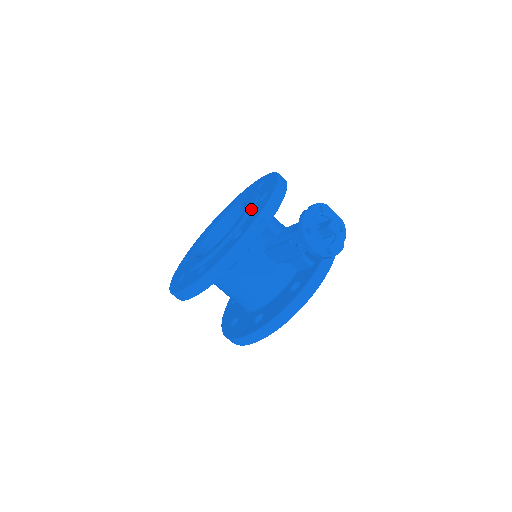
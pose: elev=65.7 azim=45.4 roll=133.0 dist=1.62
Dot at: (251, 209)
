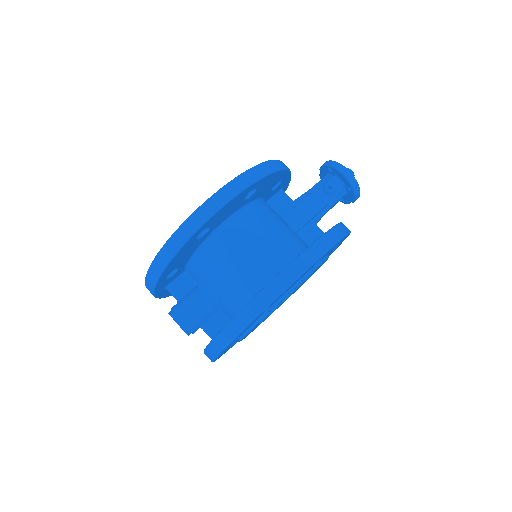
Dot at: occluded
